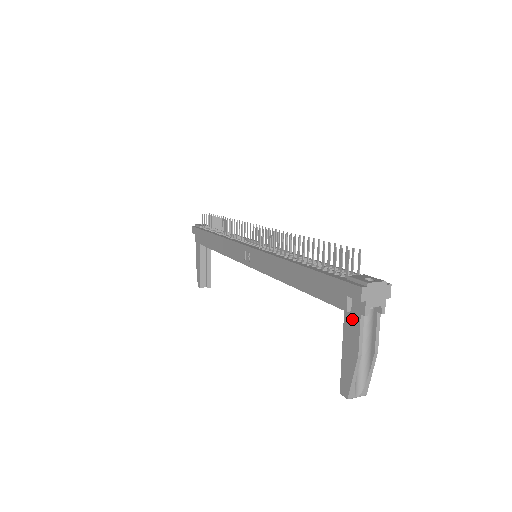
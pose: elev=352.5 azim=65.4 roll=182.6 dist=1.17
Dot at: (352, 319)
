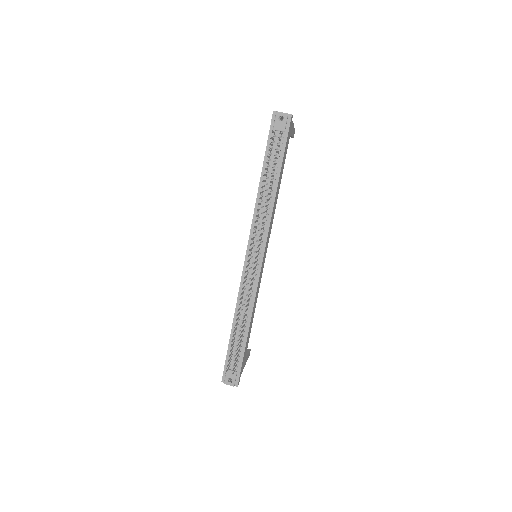
Dot at: occluded
